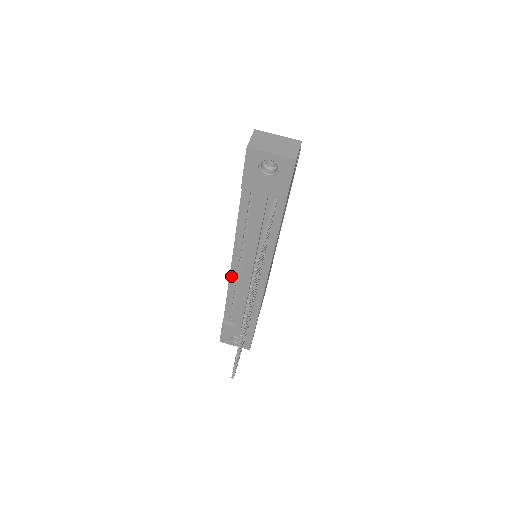
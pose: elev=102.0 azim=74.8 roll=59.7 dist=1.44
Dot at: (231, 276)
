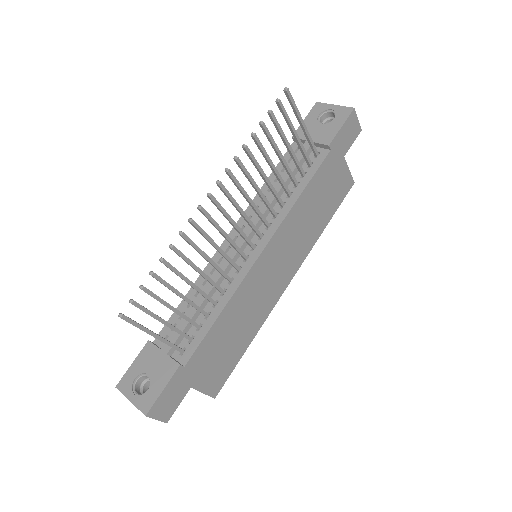
Dot at: (216, 255)
